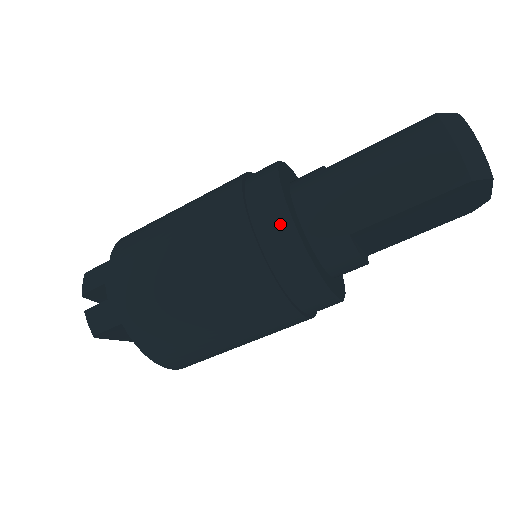
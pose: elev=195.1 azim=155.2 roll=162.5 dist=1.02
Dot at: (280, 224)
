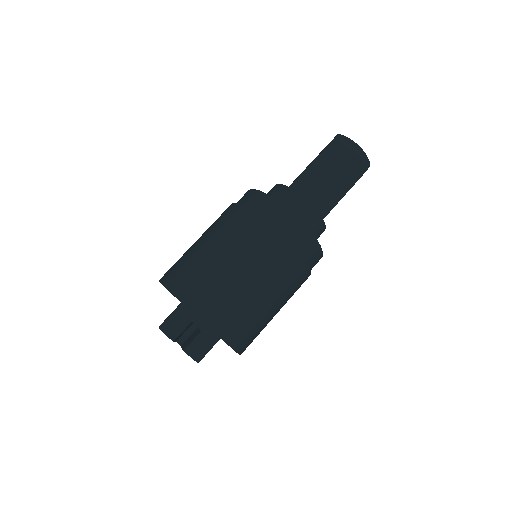
Dot at: (299, 229)
